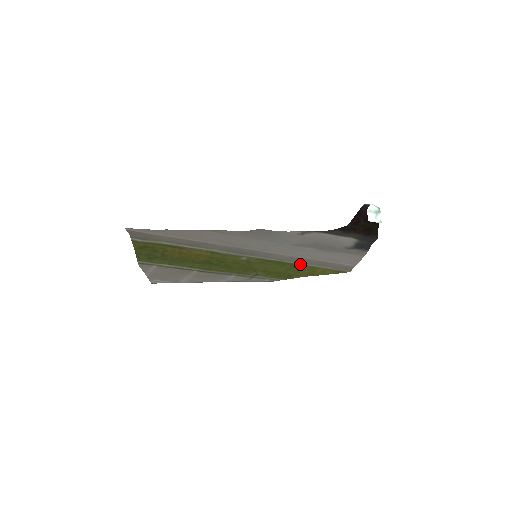
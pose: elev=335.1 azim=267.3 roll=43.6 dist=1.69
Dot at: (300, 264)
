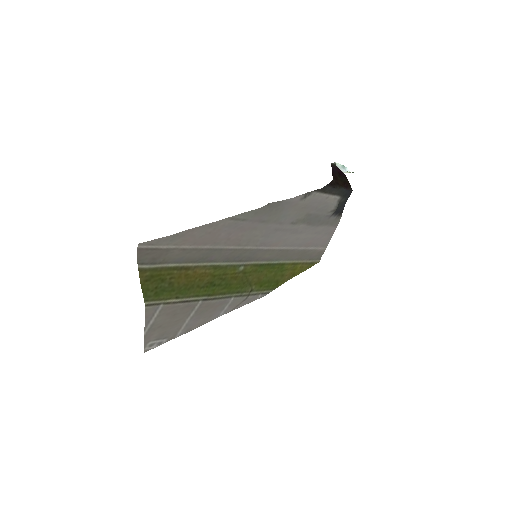
Dot at: (284, 263)
